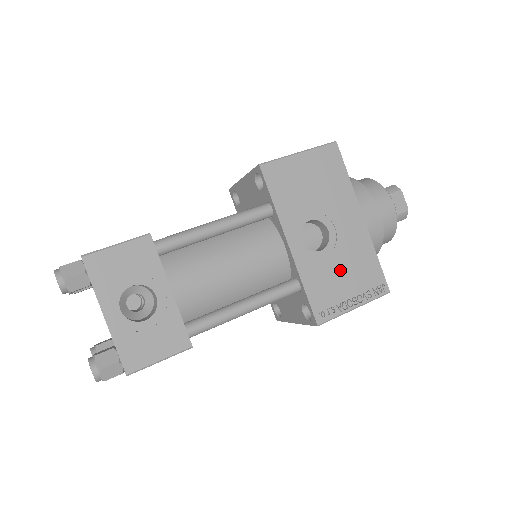
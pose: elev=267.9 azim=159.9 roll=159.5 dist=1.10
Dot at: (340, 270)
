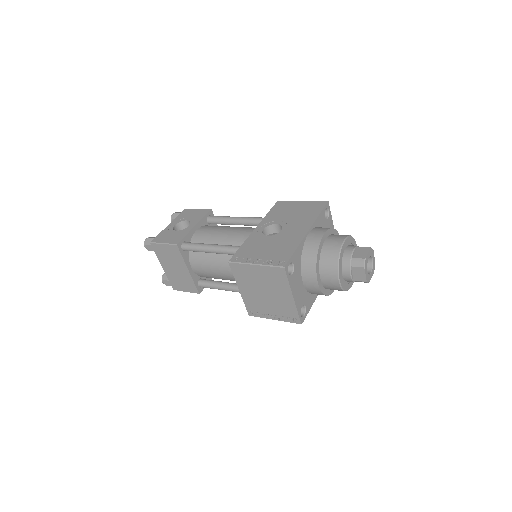
Dot at: (268, 246)
